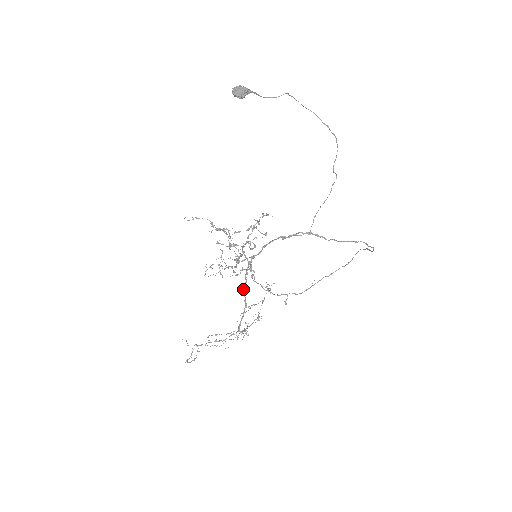
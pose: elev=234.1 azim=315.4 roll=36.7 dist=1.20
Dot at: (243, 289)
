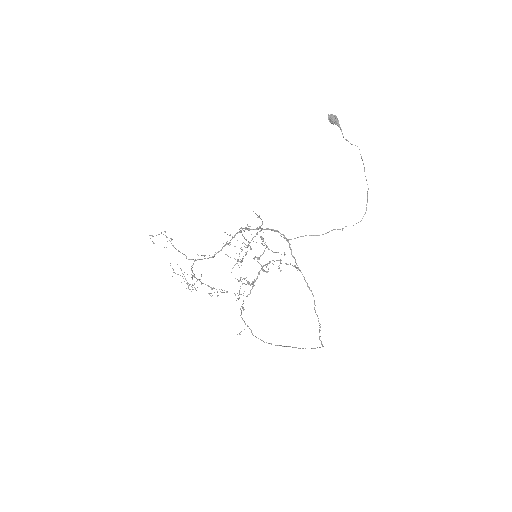
Dot at: (223, 246)
